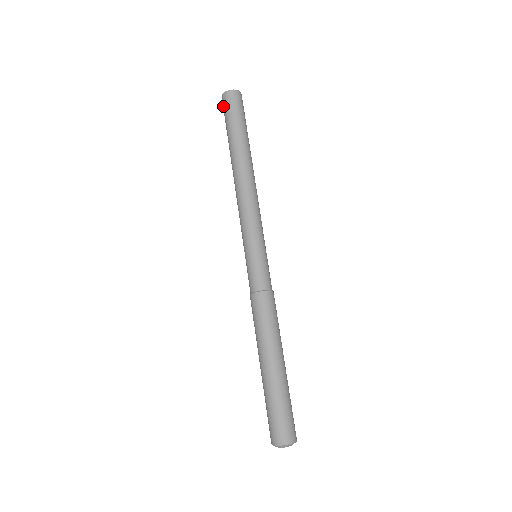
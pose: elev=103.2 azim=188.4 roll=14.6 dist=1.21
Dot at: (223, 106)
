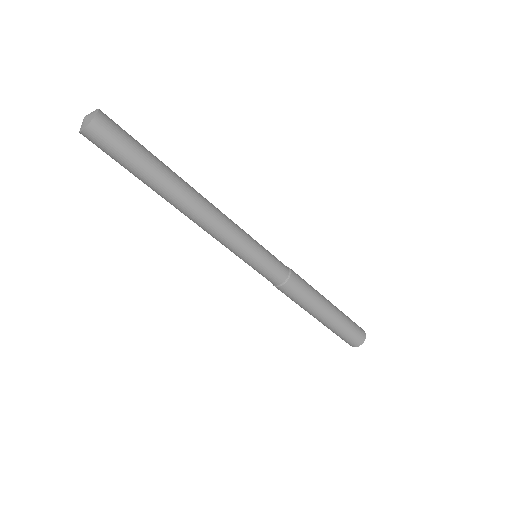
Dot at: (96, 145)
